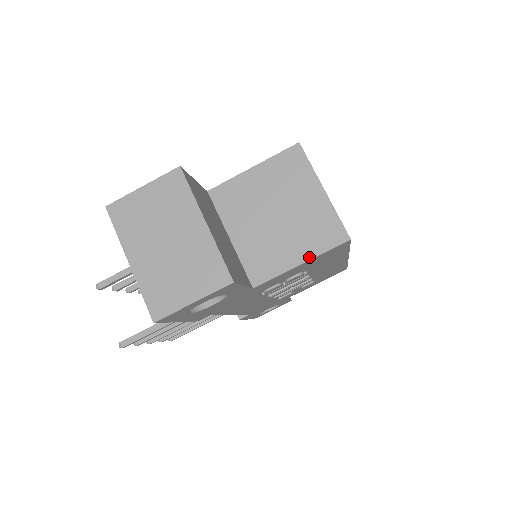
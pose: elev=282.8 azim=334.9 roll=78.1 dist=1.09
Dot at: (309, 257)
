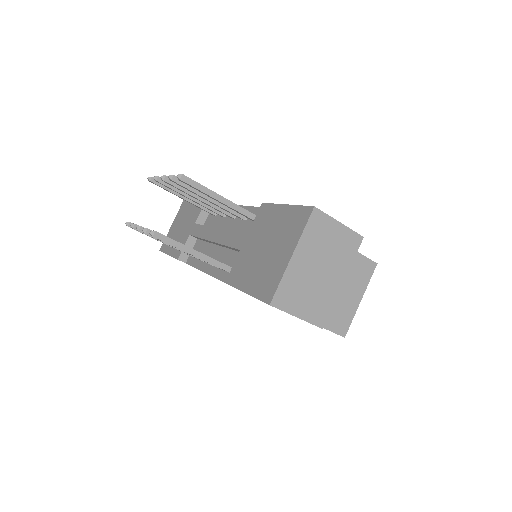
Dot at: occluded
